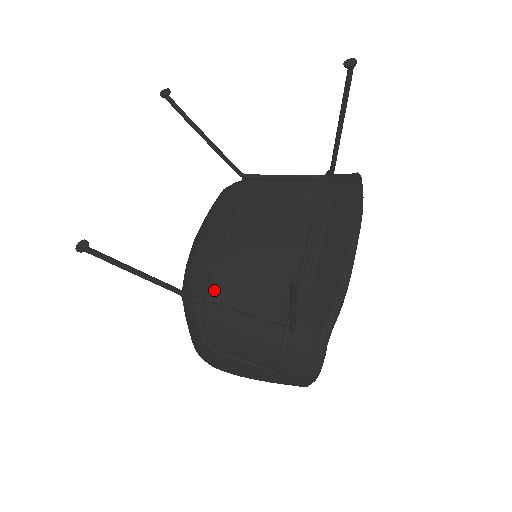
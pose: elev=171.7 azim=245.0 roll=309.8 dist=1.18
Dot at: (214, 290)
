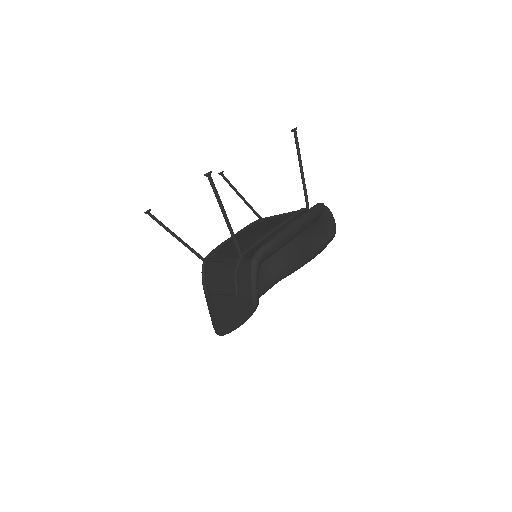
Dot at: (214, 253)
